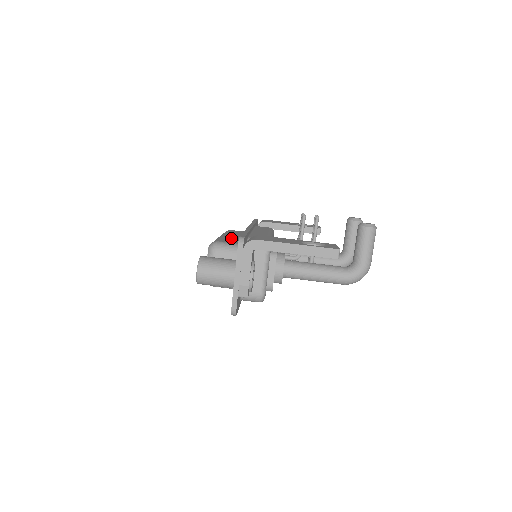
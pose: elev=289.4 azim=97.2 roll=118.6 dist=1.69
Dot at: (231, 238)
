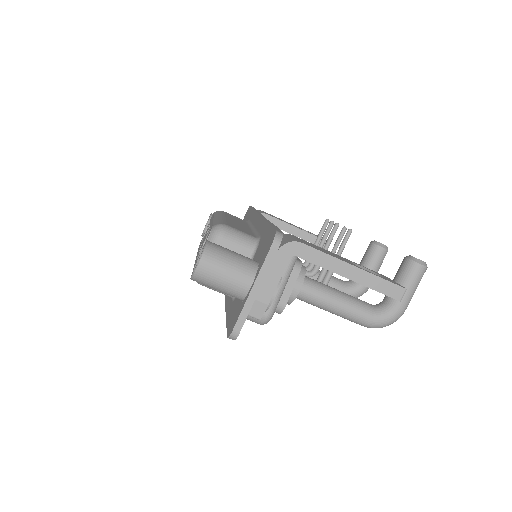
Dot at: (237, 224)
